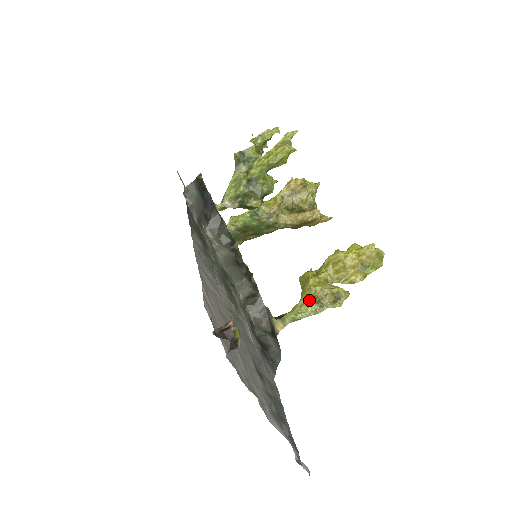
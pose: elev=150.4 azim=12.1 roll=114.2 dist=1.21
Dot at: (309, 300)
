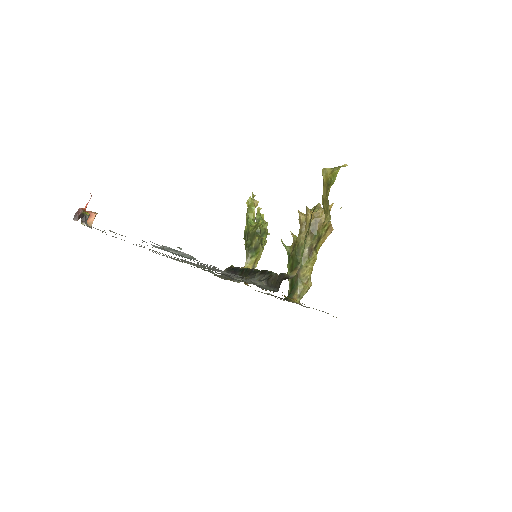
Dot at: occluded
